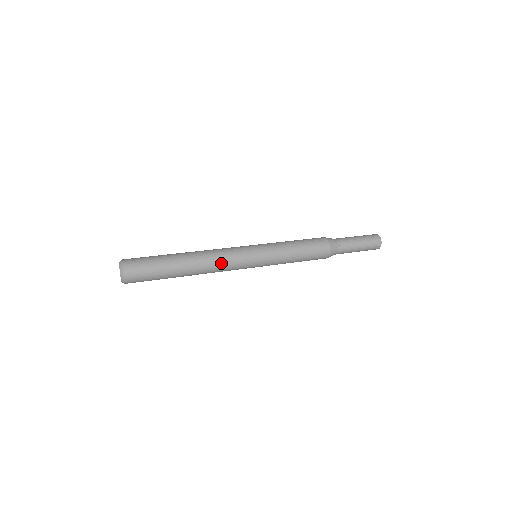
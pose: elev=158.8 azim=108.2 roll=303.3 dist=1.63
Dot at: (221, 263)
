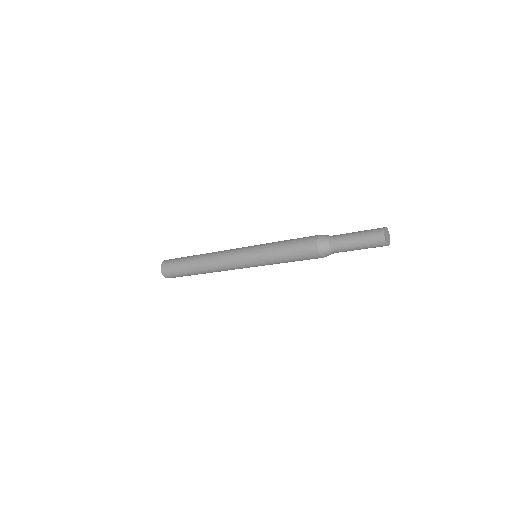
Dot at: (222, 266)
